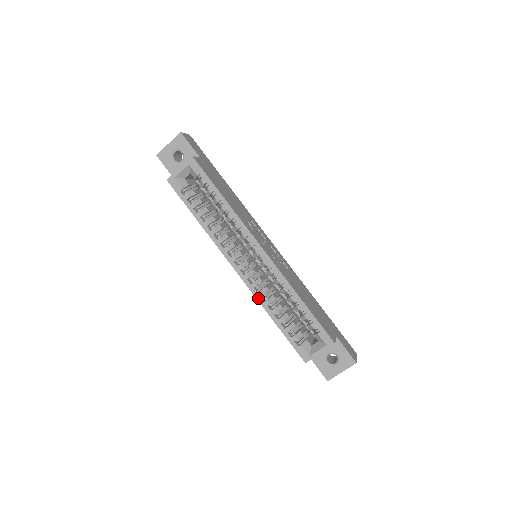
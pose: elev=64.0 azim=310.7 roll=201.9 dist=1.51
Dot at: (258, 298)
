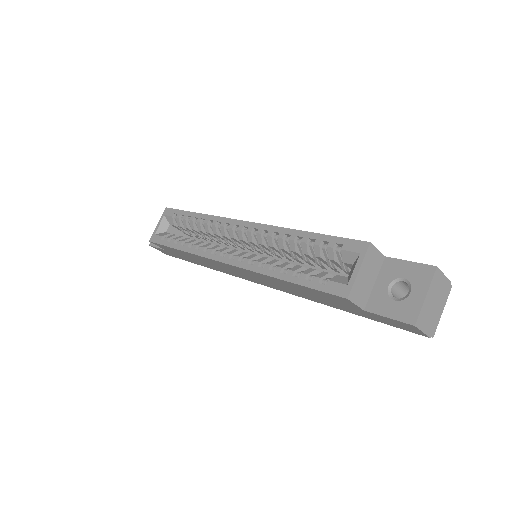
Dot at: (256, 270)
